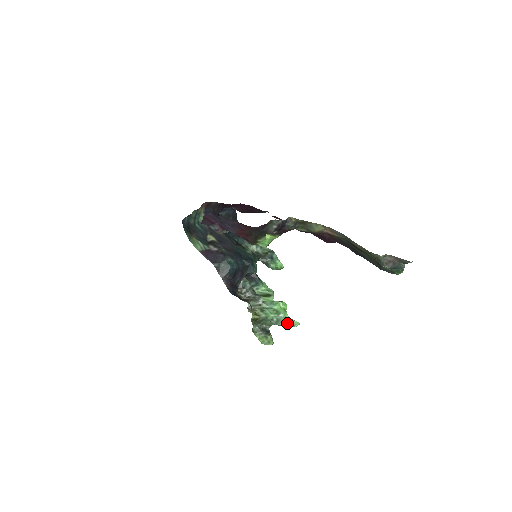
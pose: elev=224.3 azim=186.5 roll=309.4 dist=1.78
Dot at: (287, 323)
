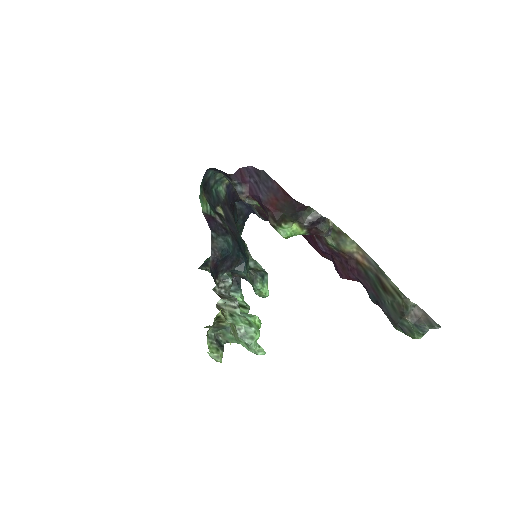
Dot at: (253, 343)
